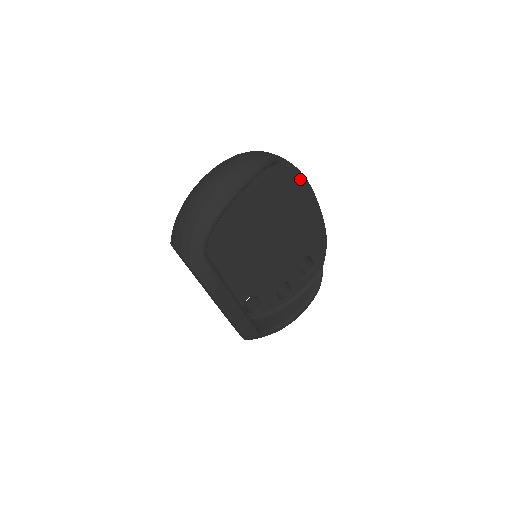
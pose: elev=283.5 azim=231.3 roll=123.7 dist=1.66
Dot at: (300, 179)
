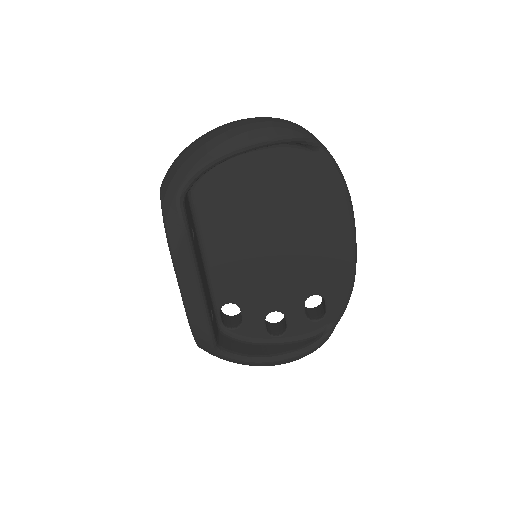
Dot at: (340, 187)
